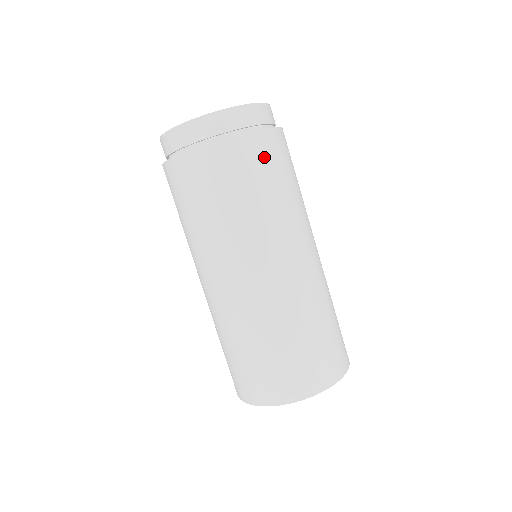
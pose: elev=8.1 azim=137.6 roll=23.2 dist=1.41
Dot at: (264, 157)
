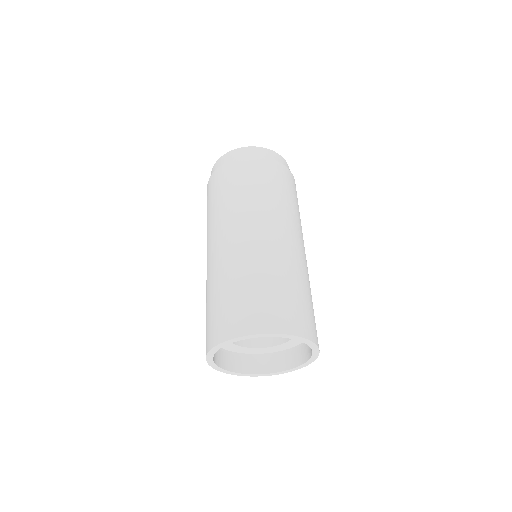
Dot at: (295, 190)
